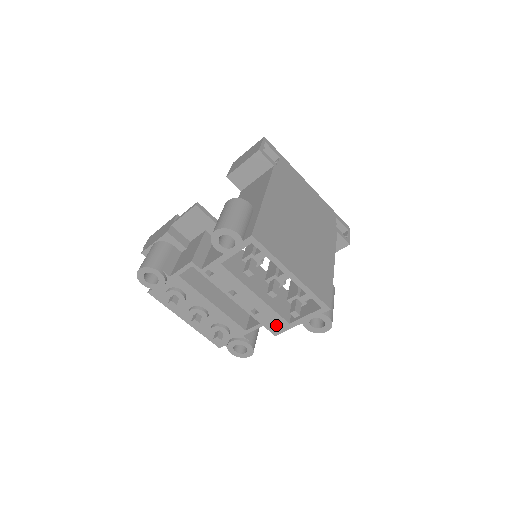
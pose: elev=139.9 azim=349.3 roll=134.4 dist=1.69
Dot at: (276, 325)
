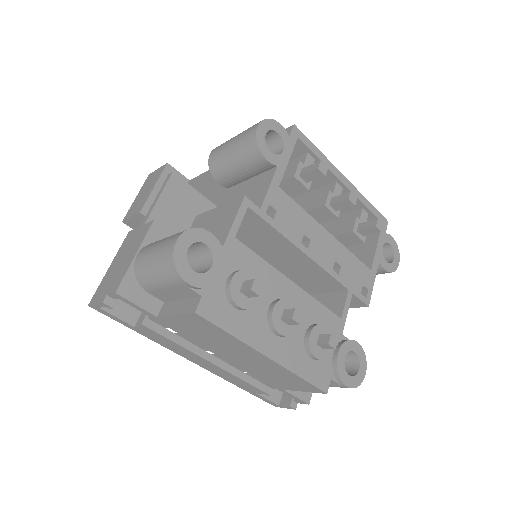
Dot at: (362, 282)
